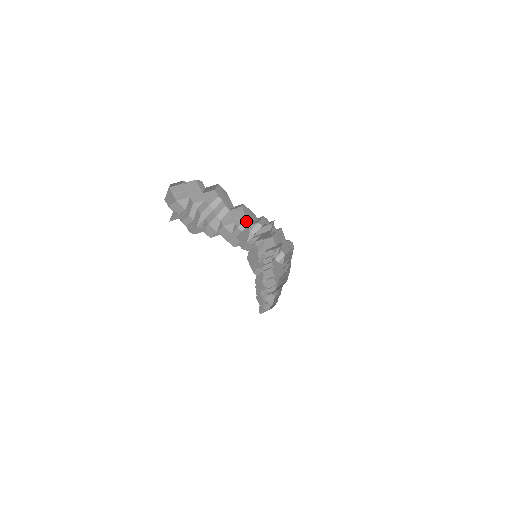
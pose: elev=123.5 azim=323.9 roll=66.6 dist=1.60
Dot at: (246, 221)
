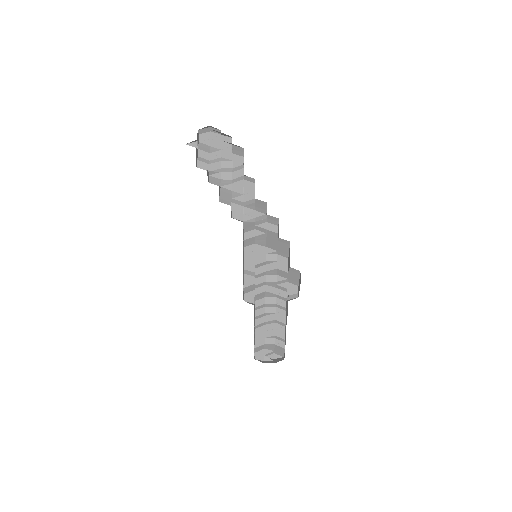
Dot at: (253, 200)
